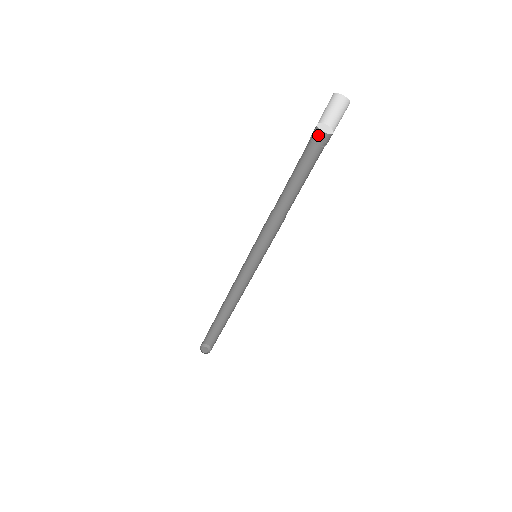
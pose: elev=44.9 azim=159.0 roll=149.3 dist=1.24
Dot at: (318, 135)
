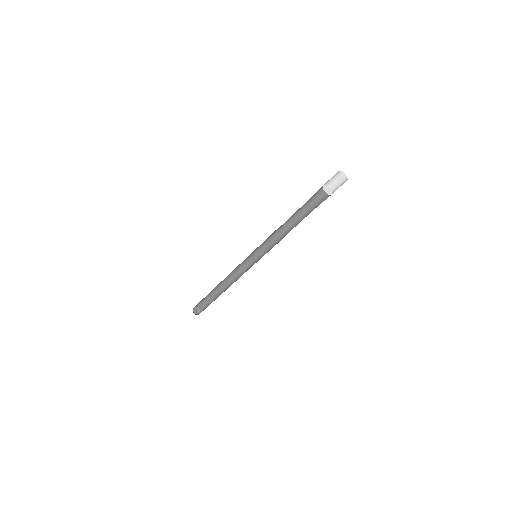
Dot at: (322, 192)
